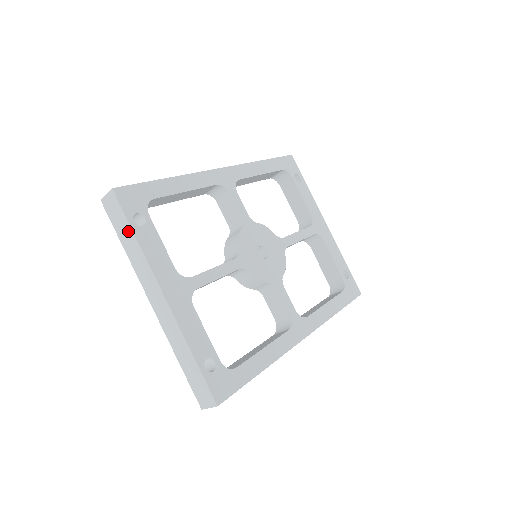
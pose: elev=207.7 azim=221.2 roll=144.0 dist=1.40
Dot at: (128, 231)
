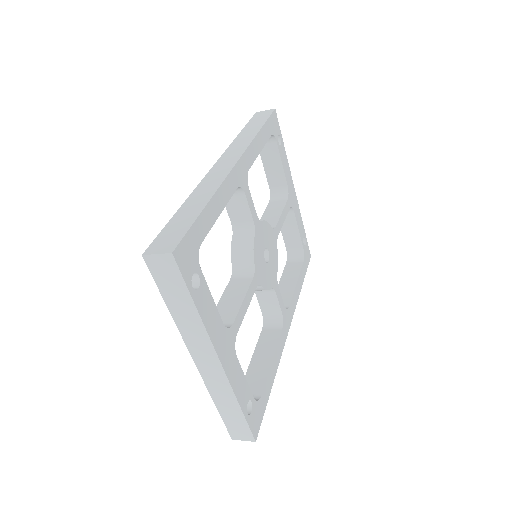
Dot at: (185, 299)
